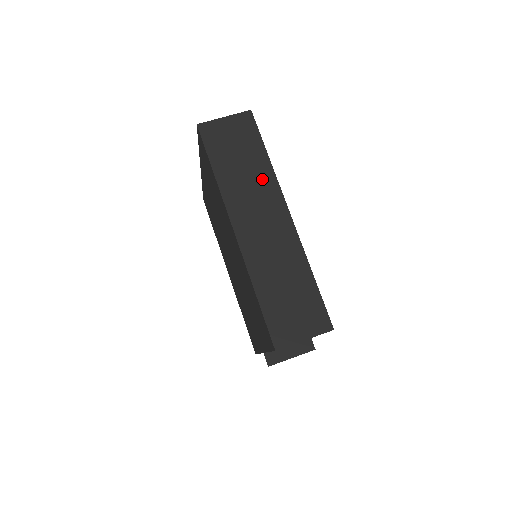
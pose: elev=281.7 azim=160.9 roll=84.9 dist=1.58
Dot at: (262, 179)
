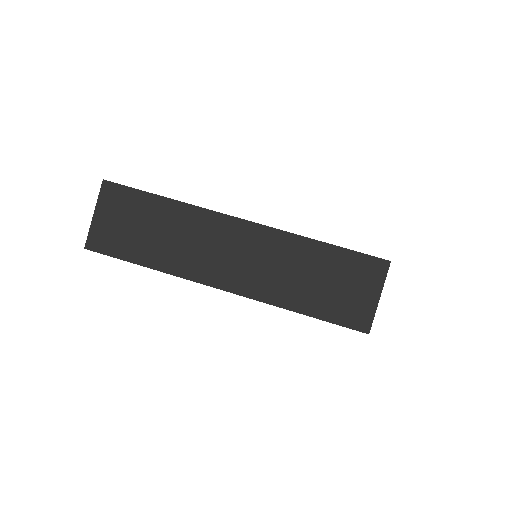
Dot at: (186, 222)
